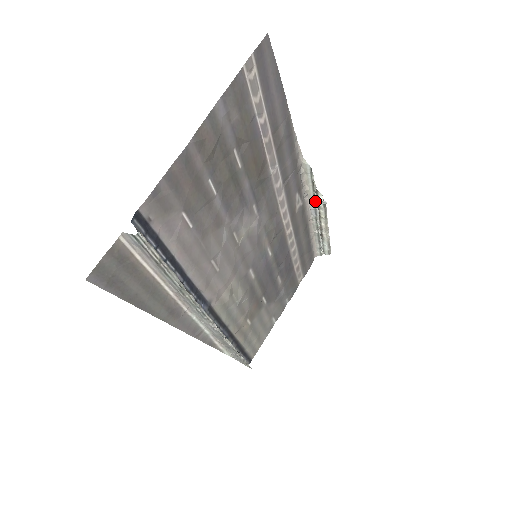
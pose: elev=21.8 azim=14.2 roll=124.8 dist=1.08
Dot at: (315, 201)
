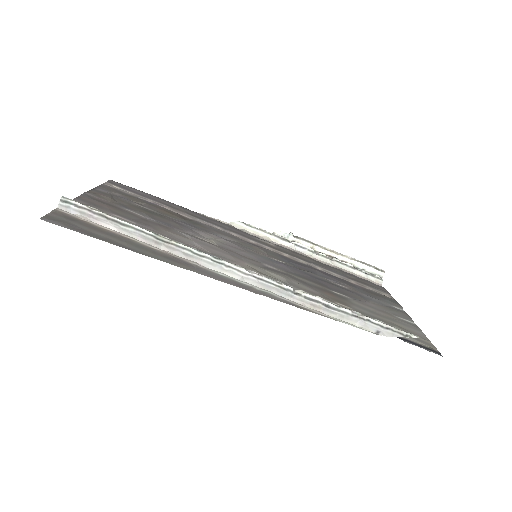
Dot at: (284, 240)
